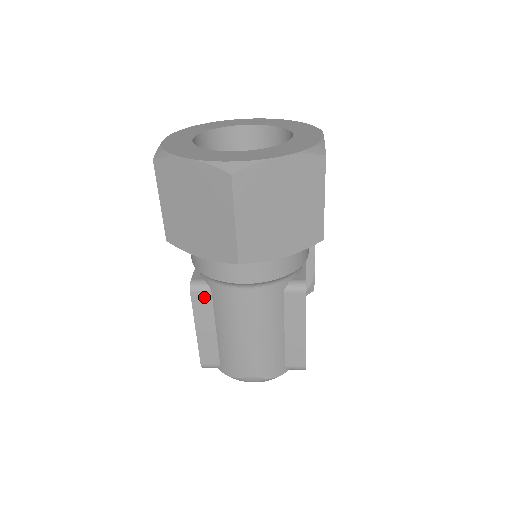
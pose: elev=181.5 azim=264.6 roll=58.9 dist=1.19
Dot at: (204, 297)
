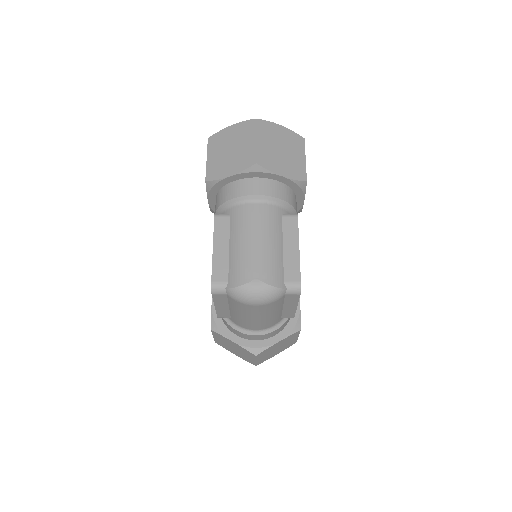
Dot at: (224, 221)
